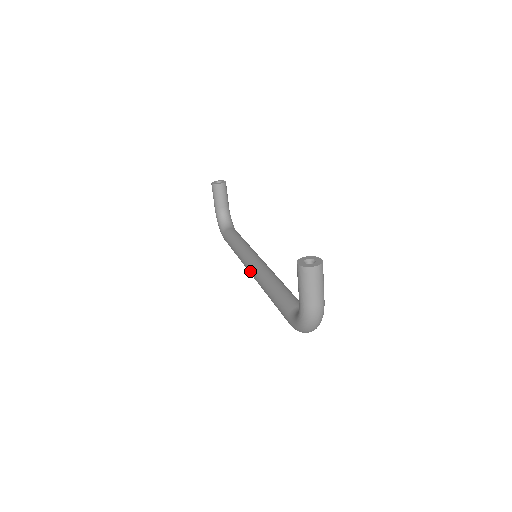
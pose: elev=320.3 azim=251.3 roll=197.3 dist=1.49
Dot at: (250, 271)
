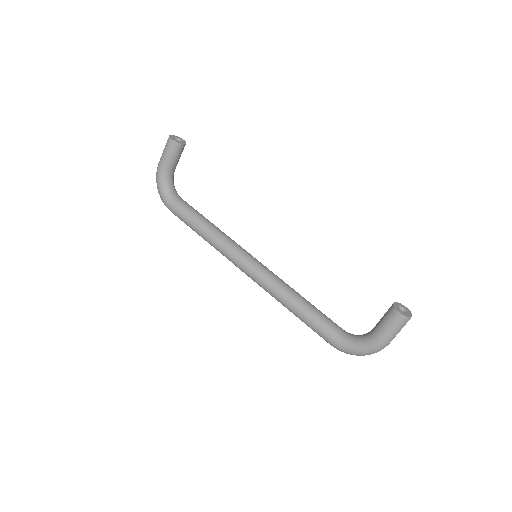
Dot at: (250, 271)
